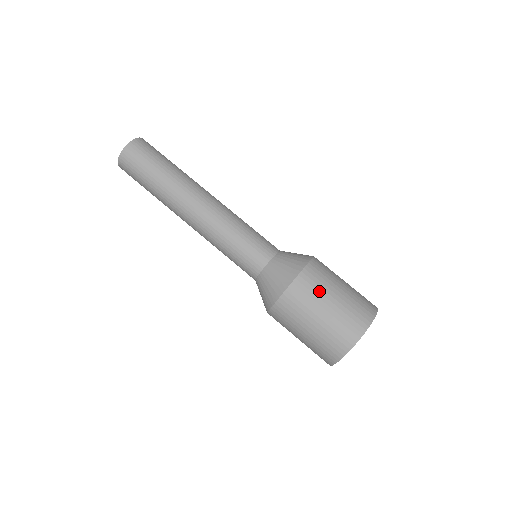
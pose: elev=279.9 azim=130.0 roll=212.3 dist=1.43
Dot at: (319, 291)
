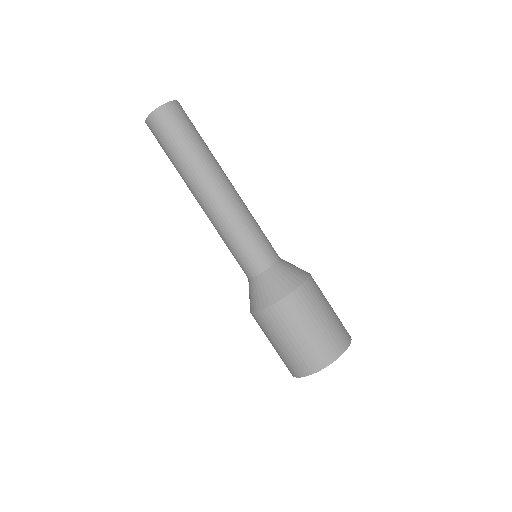
Dot at: (320, 300)
